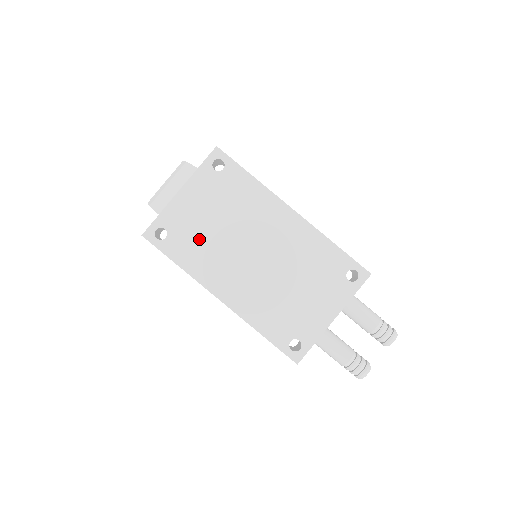
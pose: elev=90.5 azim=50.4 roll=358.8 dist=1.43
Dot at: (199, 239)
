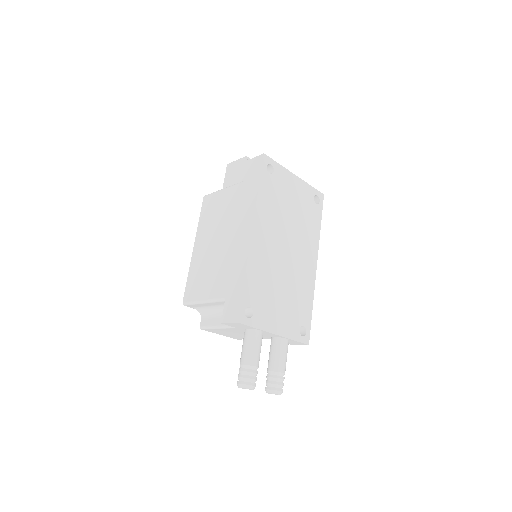
Dot at: (278, 200)
